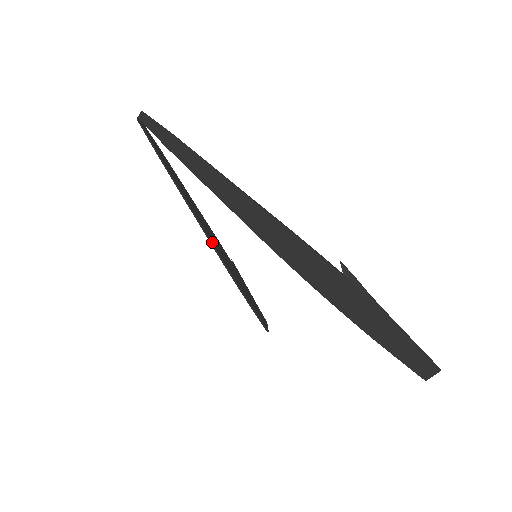
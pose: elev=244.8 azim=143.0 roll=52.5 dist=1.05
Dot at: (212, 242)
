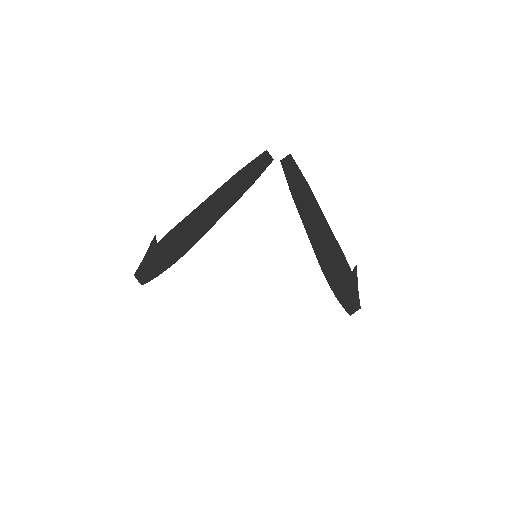
Dot at: (195, 242)
